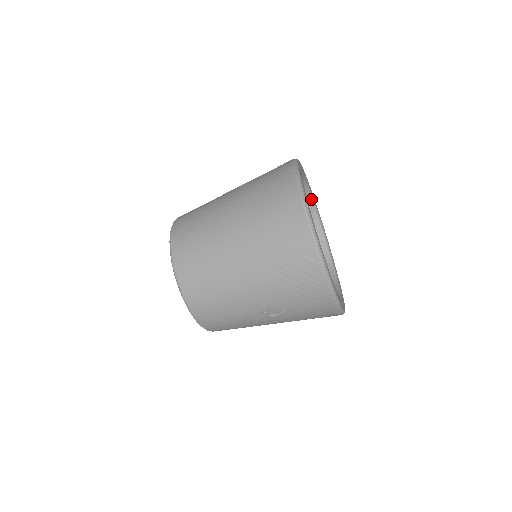
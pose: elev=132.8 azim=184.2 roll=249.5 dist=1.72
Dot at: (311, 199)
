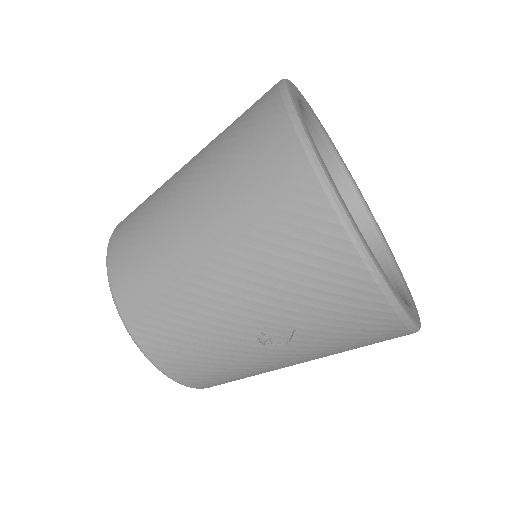
Dot at: (339, 163)
